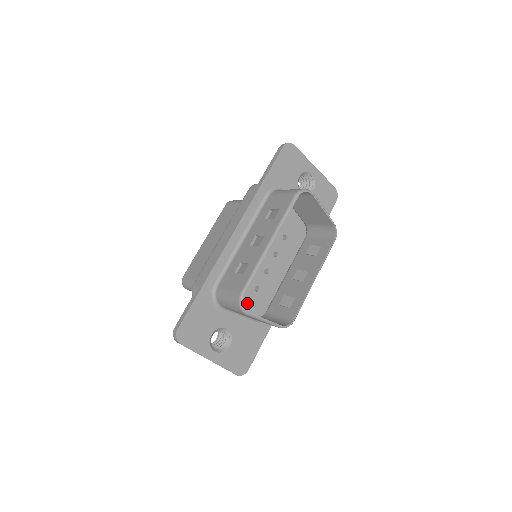
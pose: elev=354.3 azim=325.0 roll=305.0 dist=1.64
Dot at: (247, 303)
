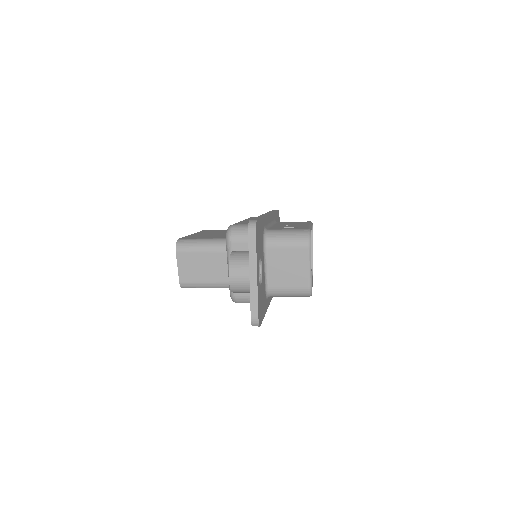
Dot at: occluded
